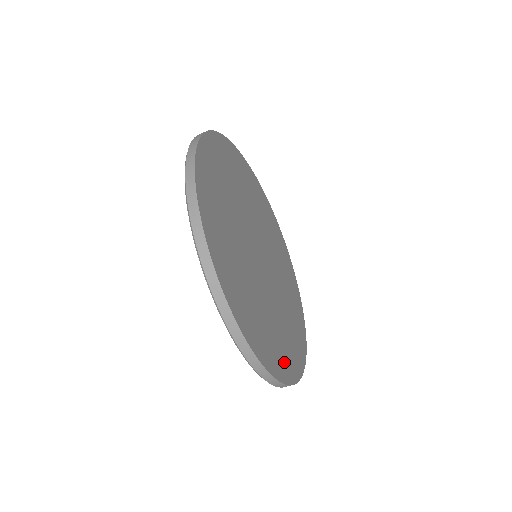
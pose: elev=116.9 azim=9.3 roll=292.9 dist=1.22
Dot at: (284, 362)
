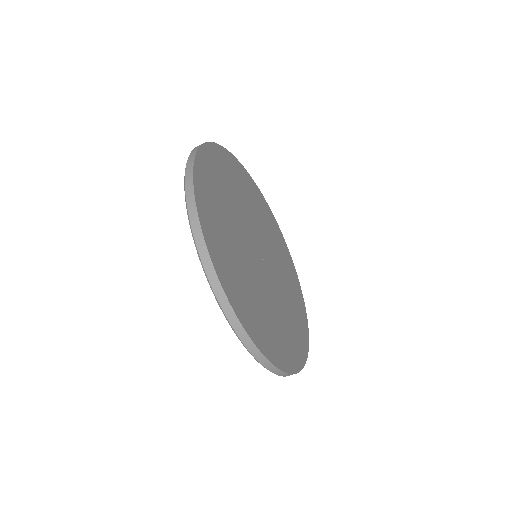
Dot at: (263, 336)
